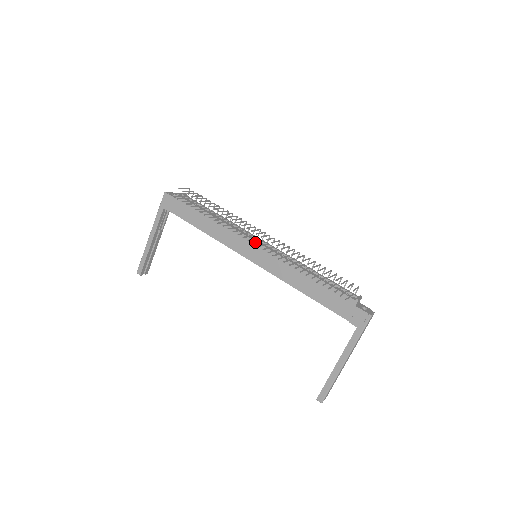
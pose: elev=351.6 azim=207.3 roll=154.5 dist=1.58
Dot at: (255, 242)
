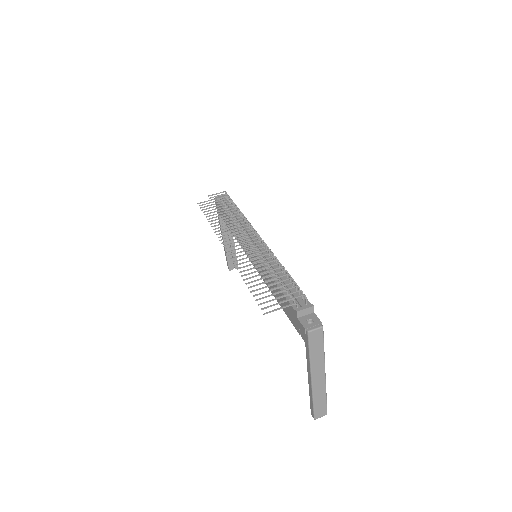
Dot at: (231, 247)
